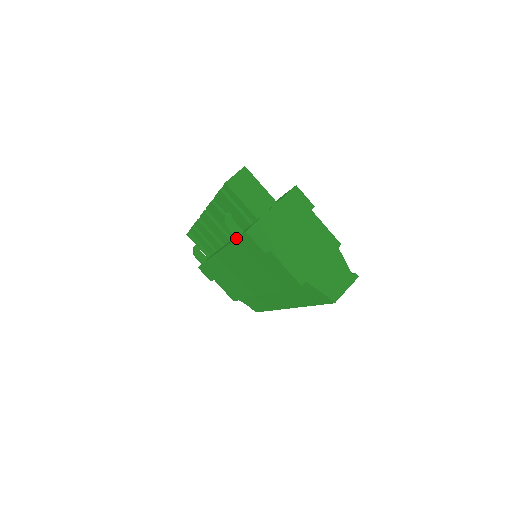
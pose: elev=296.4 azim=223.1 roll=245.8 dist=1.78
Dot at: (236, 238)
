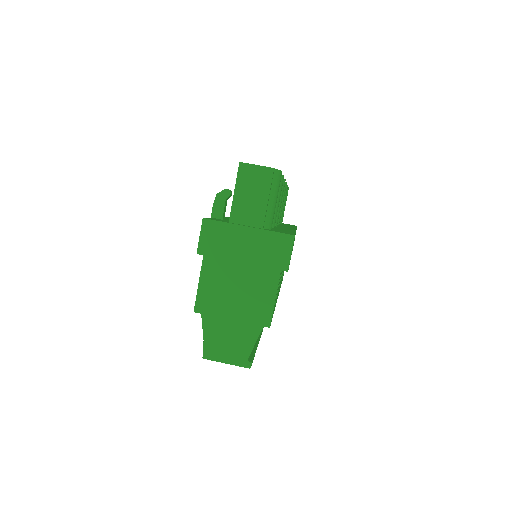
Dot at: (211, 217)
